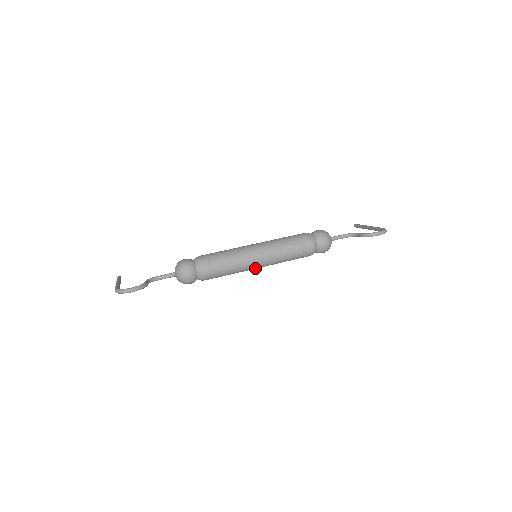
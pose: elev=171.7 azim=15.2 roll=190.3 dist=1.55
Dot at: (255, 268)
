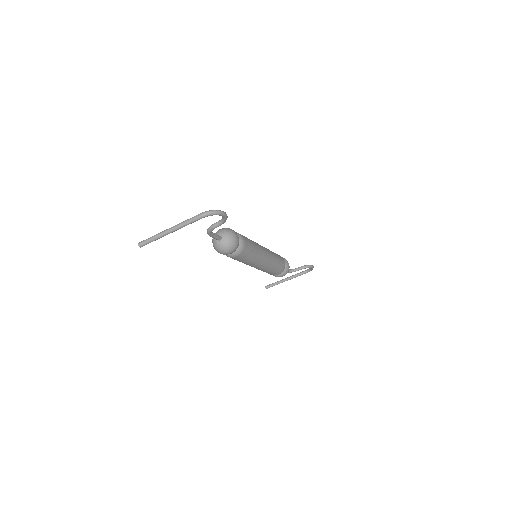
Dot at: (261, 263)
